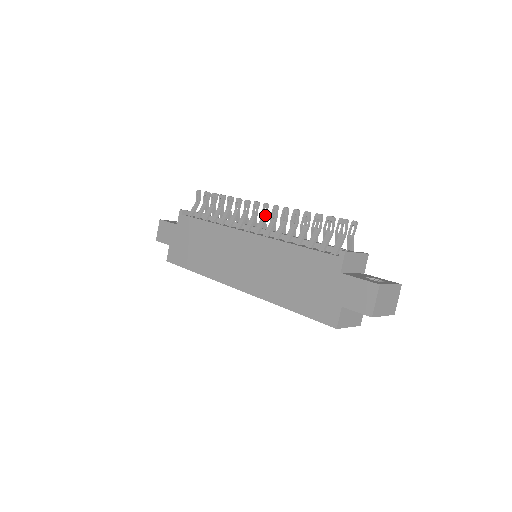
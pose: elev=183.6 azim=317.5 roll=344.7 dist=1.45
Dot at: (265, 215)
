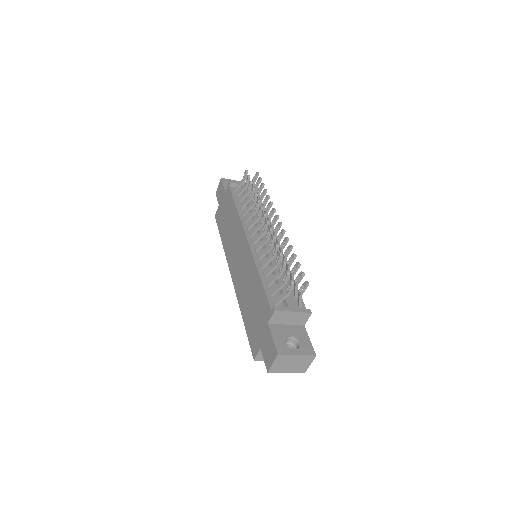
Dot at: (264, 230)
